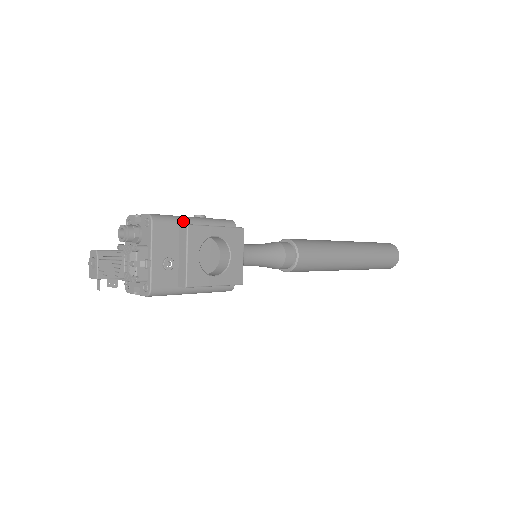
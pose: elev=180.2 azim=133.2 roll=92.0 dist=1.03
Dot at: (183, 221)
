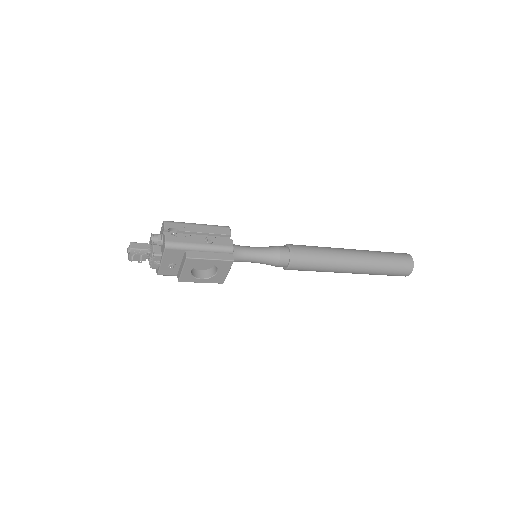
Dot at: (189, 249)
